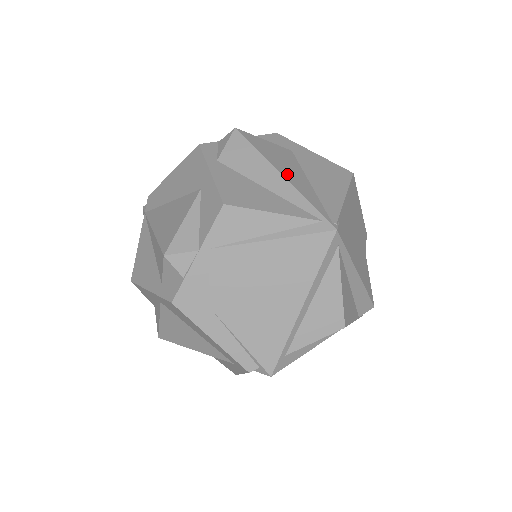
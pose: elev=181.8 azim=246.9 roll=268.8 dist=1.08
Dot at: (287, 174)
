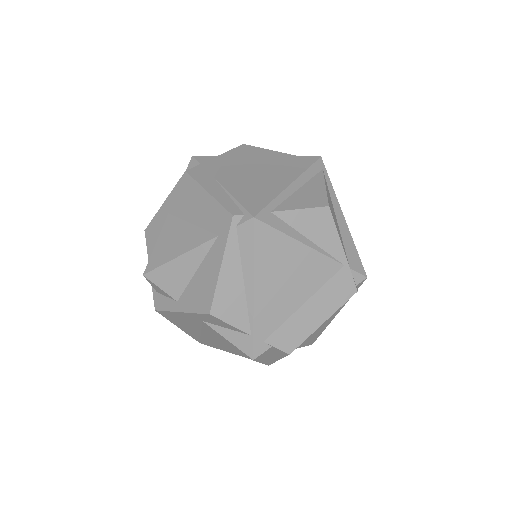
Dot at: occluded
